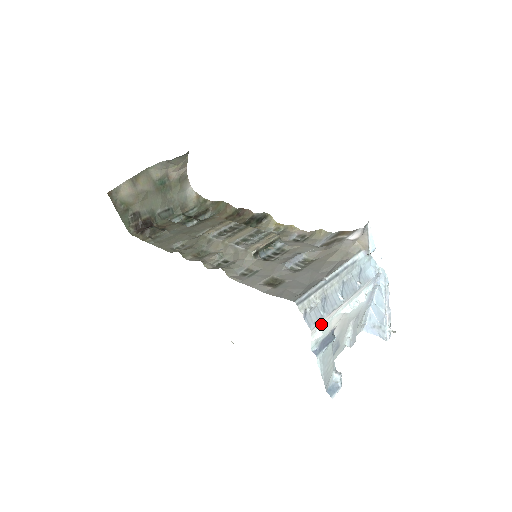
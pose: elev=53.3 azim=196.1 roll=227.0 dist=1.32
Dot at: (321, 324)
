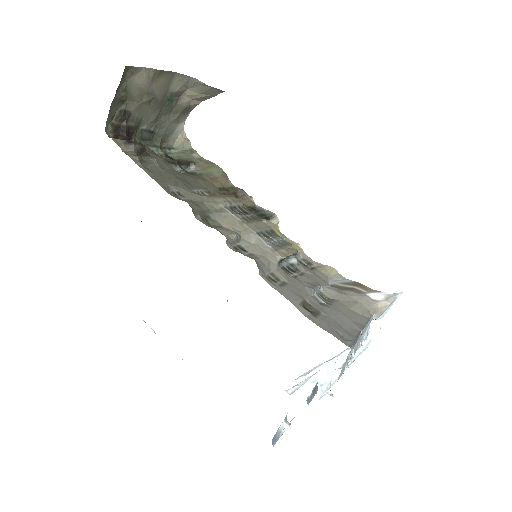
Dot at: occluded
